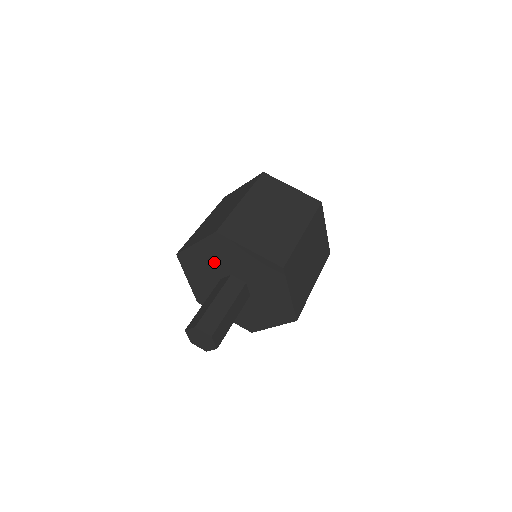
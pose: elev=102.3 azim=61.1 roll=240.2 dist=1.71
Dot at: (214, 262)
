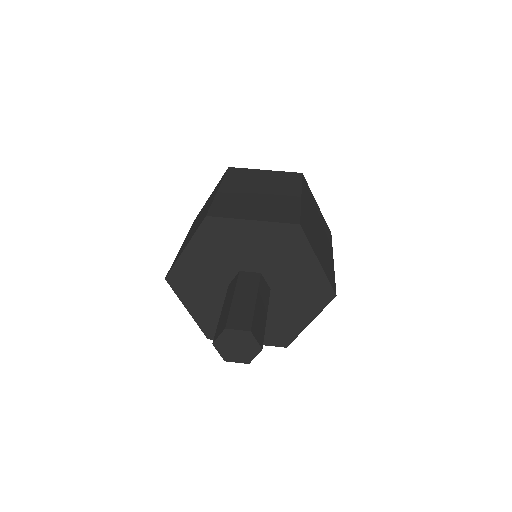
Dot at: (214, 264)
